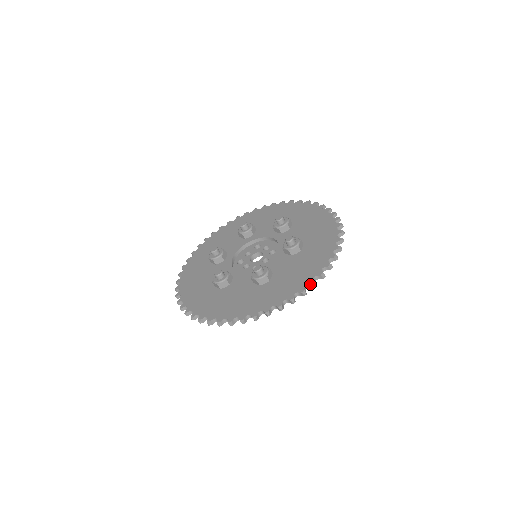
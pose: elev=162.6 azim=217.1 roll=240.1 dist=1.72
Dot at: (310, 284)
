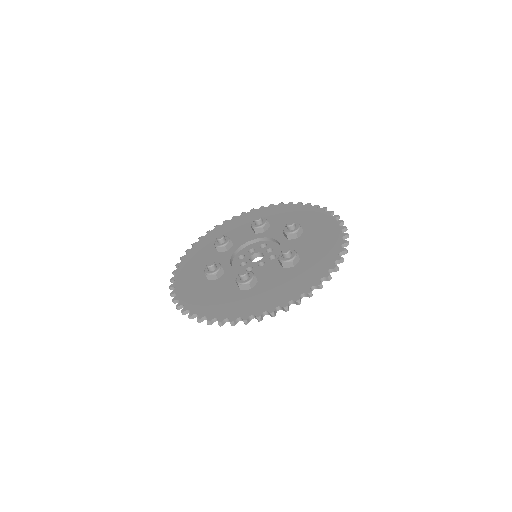
Dot at: (282, 307)
